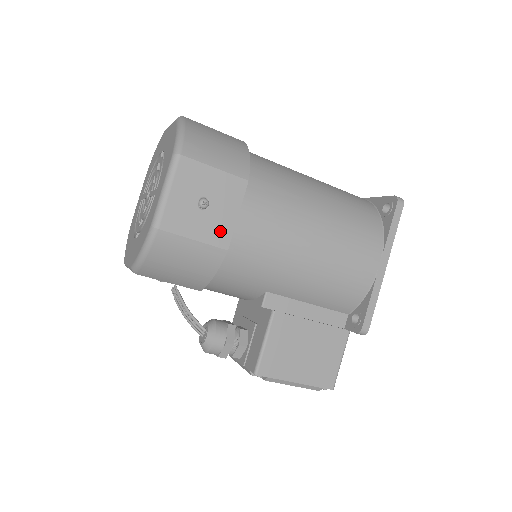
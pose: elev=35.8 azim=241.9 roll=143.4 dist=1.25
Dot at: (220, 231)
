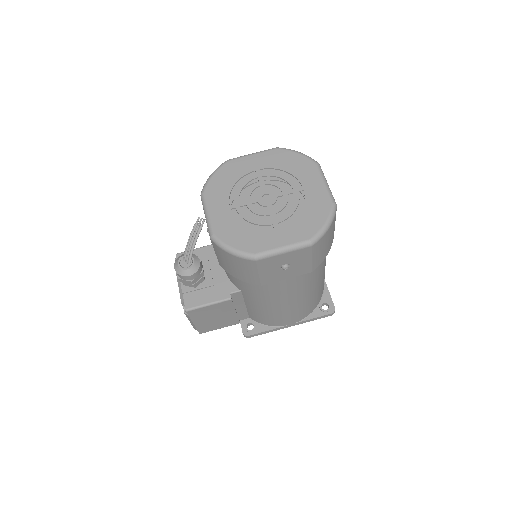
Dot at: (271, 278)
